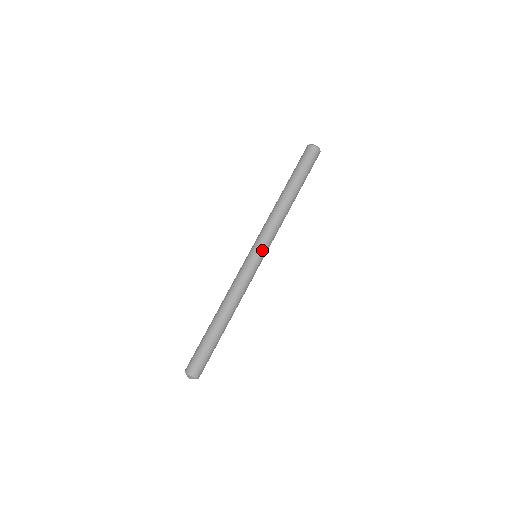
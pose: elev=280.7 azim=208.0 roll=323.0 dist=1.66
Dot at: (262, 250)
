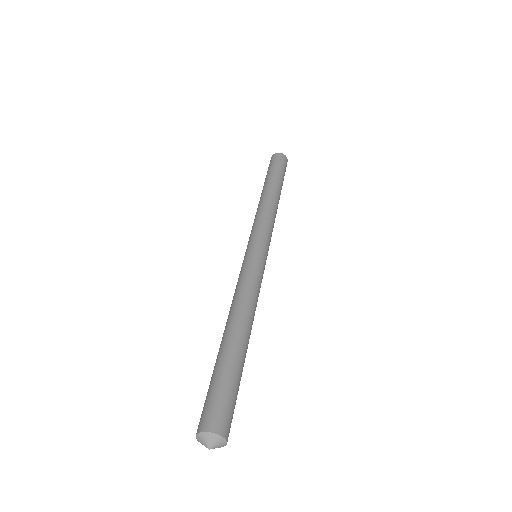
Dot at: (268, 248)
